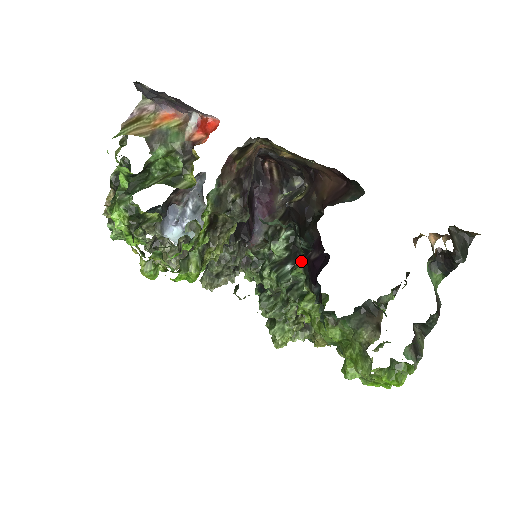
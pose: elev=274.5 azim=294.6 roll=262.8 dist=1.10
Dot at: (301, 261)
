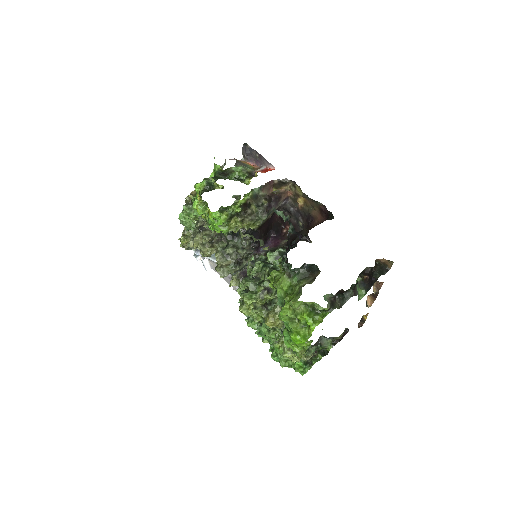
Dot at: occluded
